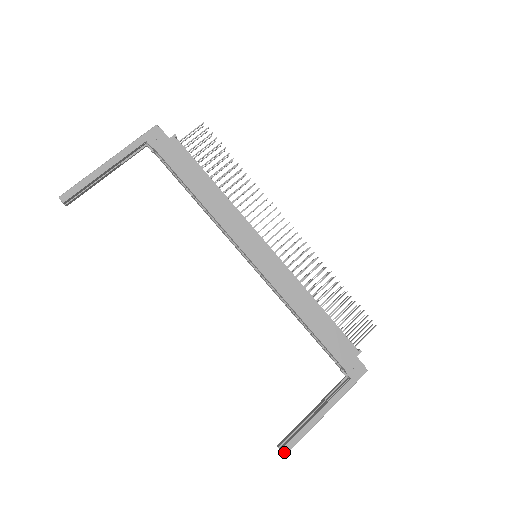
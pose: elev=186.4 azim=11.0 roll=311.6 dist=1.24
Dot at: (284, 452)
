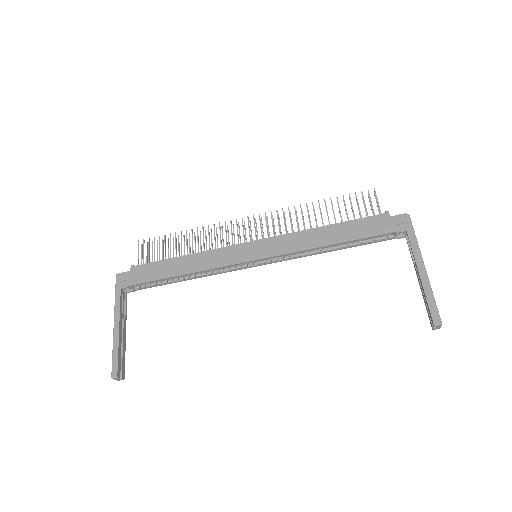
Dot at: (438, 324)
